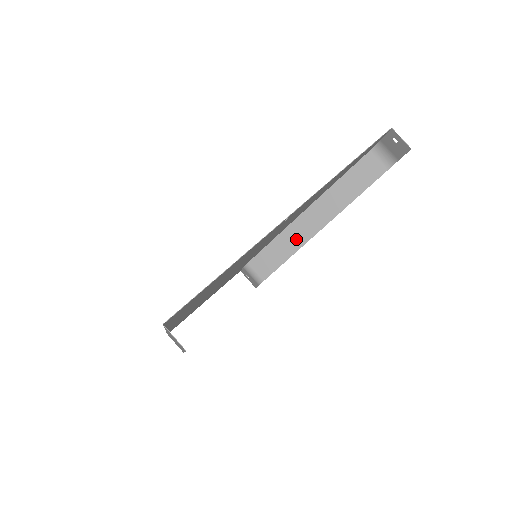
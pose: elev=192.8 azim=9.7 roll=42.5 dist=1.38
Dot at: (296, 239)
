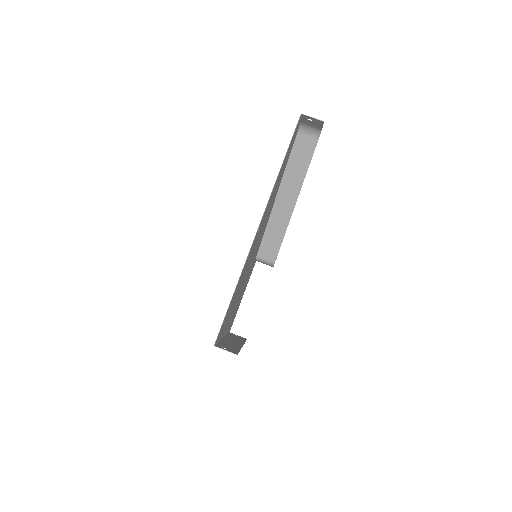
Dot at: (281, 223)
